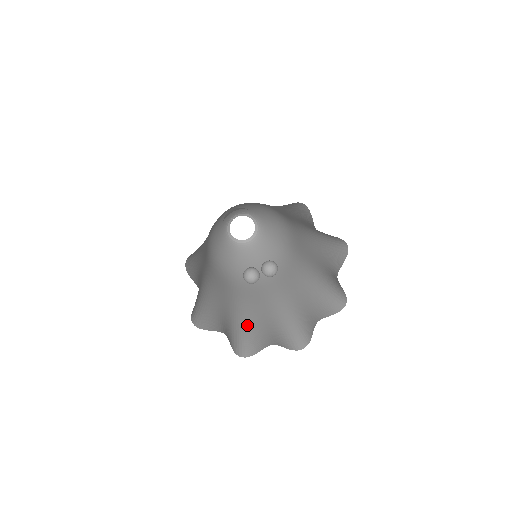
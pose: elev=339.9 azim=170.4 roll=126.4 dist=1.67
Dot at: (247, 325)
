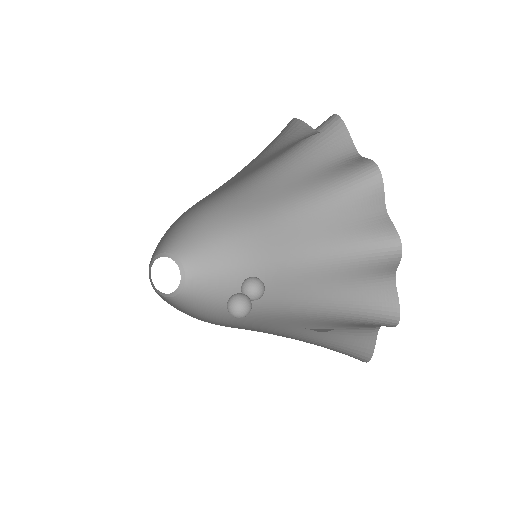
Dot at: (313, 340)
